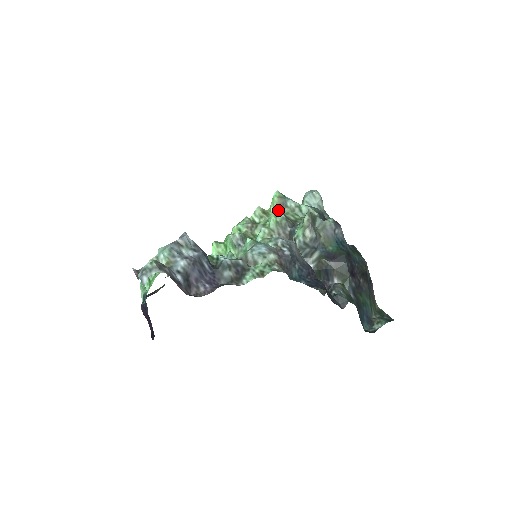
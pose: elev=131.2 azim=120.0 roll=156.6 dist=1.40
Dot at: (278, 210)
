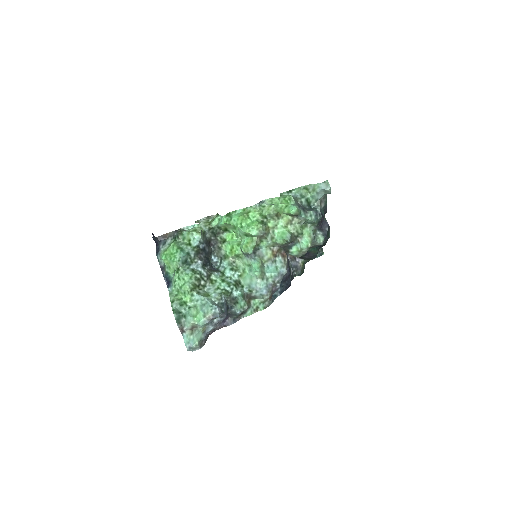
Dot at: occluded
